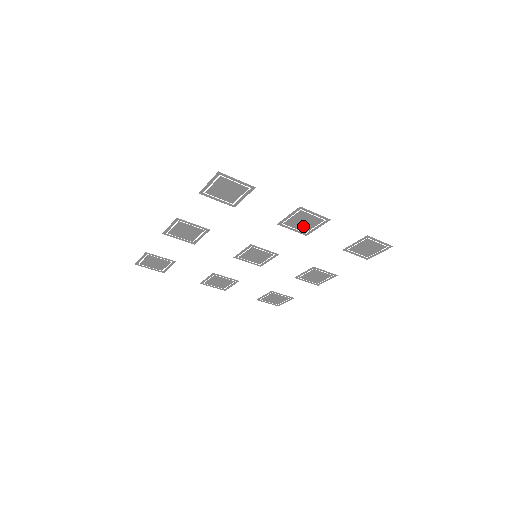
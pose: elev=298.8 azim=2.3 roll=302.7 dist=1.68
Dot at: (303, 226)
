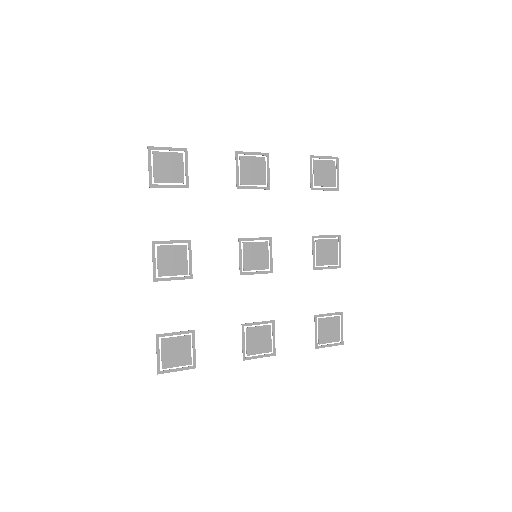
Dot at: (322, 256)
